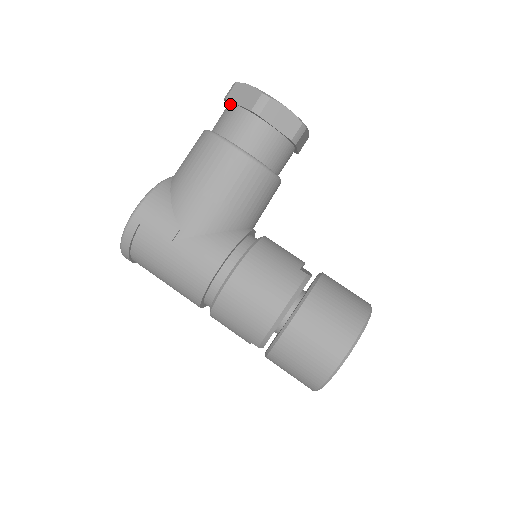
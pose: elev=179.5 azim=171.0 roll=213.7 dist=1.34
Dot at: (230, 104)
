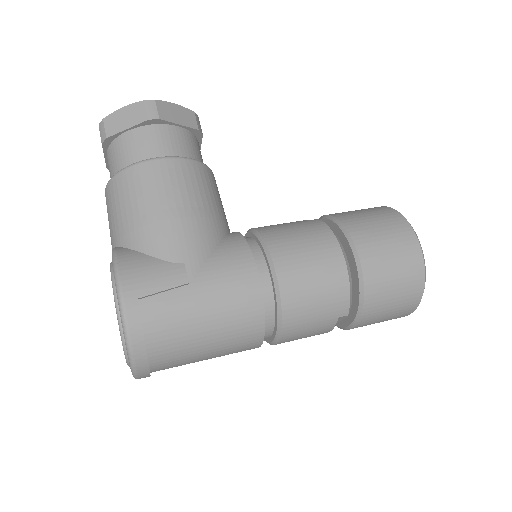
Dot at: (114, 141)
